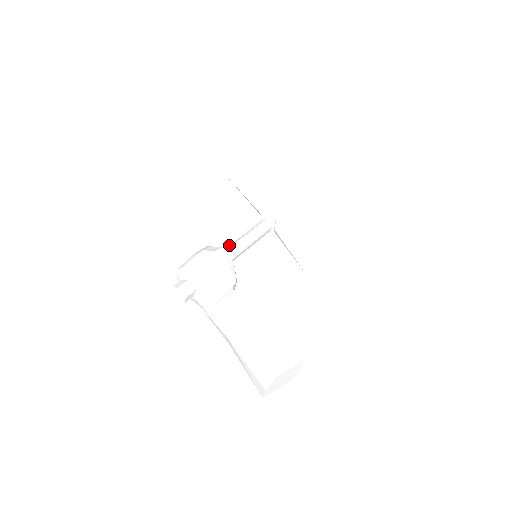
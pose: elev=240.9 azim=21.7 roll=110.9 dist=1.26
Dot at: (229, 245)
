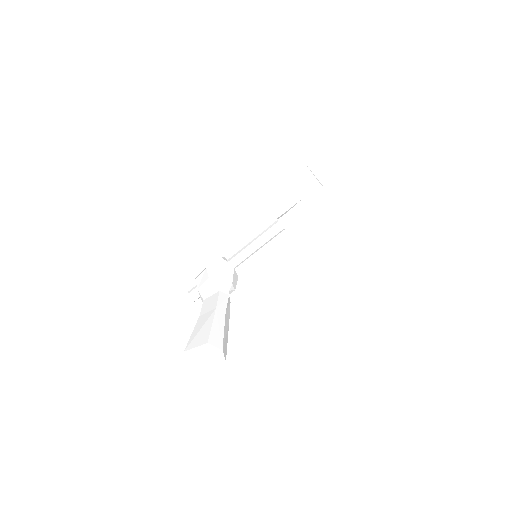
Dot at: occluded
